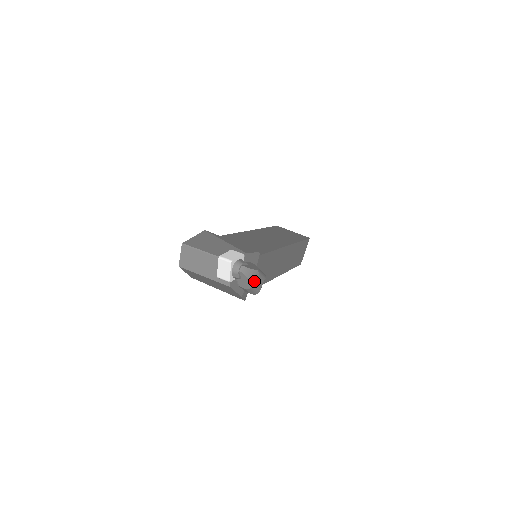
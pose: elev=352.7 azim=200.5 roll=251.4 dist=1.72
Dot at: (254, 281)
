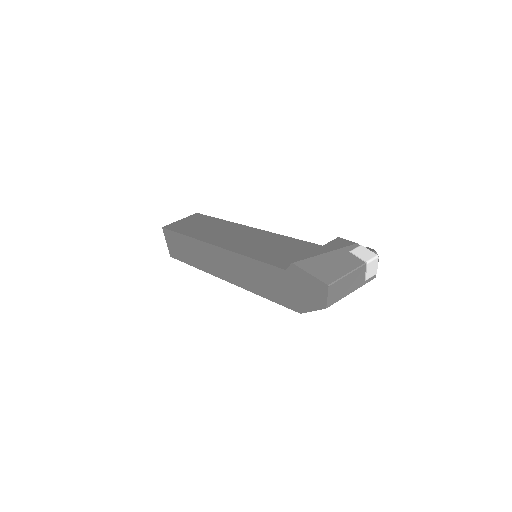
Dot at: occluded
